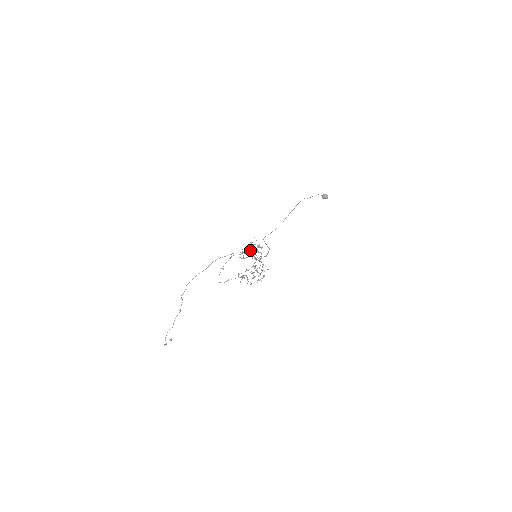
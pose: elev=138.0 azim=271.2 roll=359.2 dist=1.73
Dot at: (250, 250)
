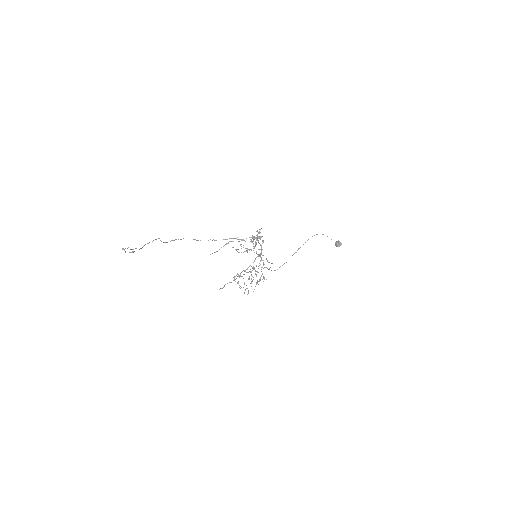
Dot at: (249, 237)
